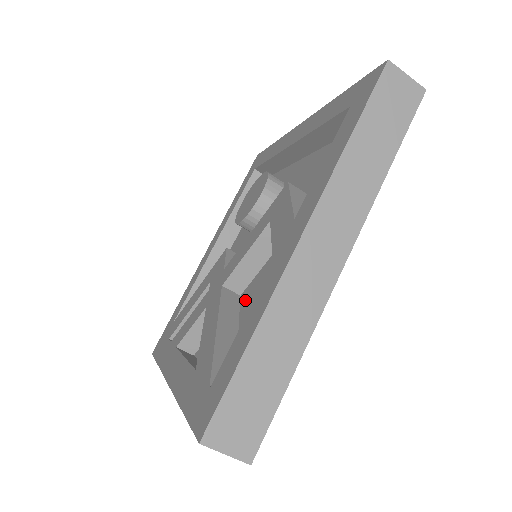
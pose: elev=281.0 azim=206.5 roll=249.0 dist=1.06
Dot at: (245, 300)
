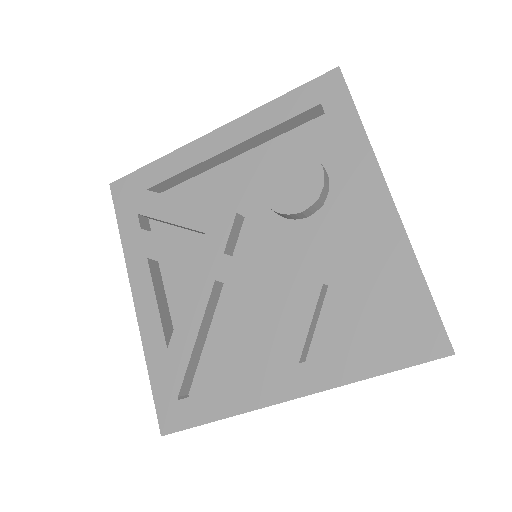
Dot at: (226, 302)
